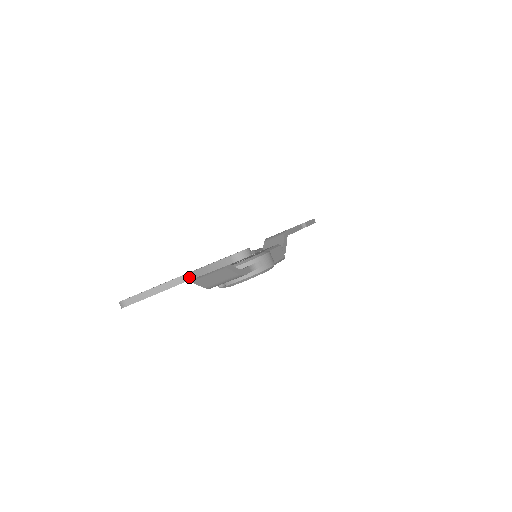
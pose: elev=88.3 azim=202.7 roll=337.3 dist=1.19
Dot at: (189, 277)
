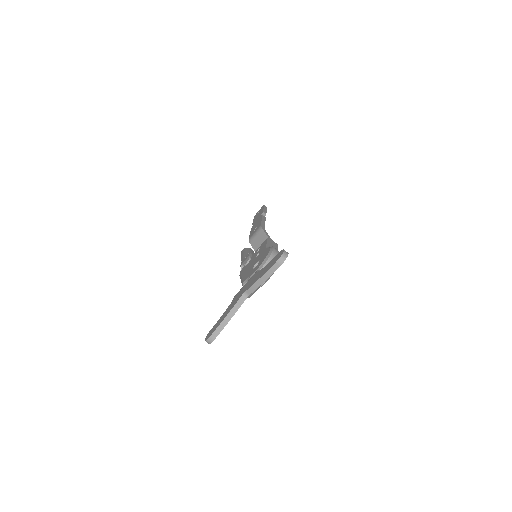
Dot at: (248, 294)
